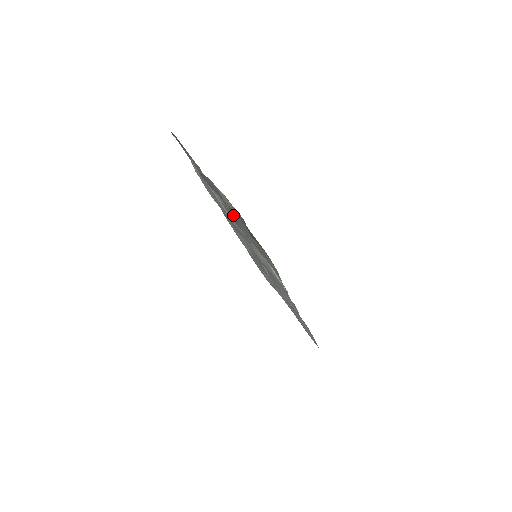
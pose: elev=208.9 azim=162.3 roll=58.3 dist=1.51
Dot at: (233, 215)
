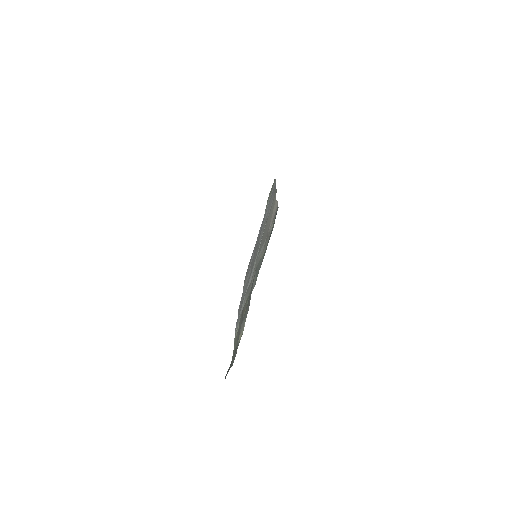
Dot at: (244, 313)
